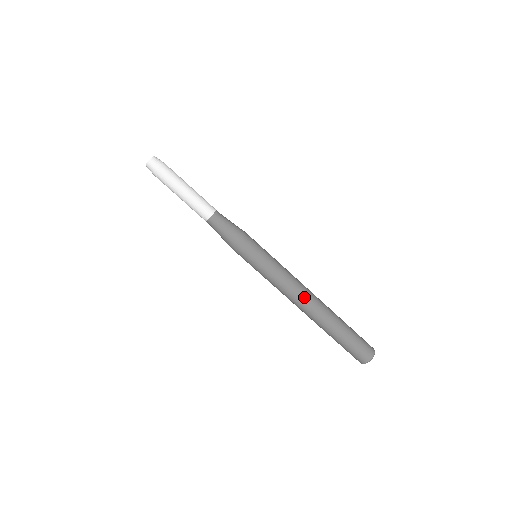
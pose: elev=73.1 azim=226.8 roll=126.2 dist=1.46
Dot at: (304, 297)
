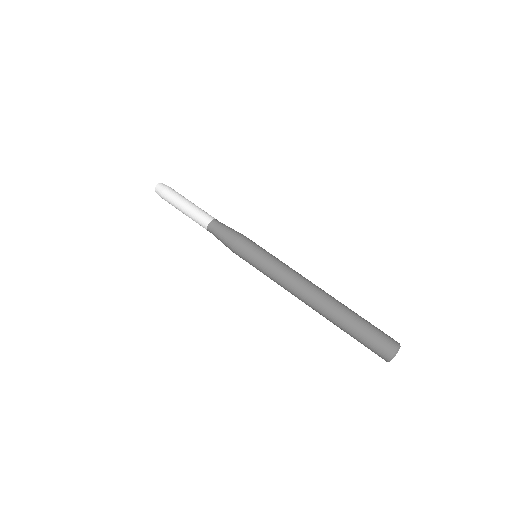
Dot at: (308, 285)
